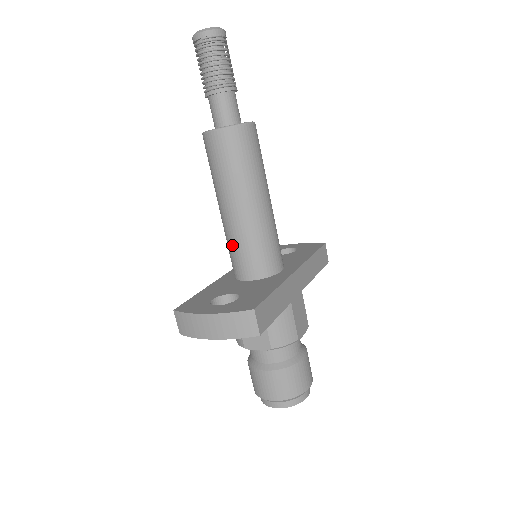
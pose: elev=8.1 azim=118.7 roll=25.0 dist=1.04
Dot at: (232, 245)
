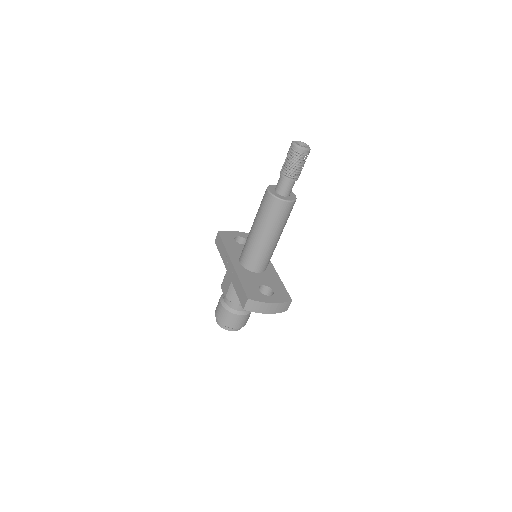
Dot at: (259, 255)
